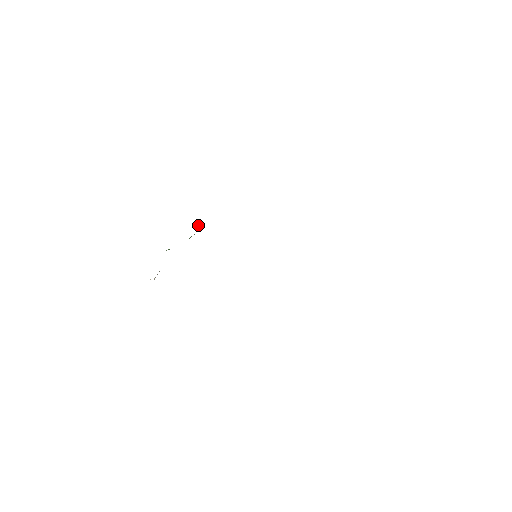
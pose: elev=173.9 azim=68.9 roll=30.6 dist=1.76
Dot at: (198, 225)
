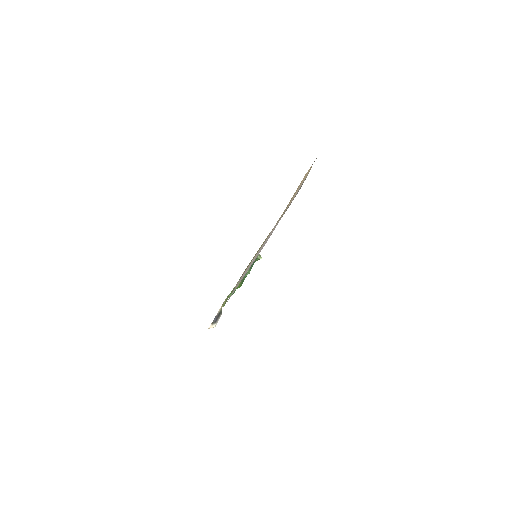
Dot at: (259, 257)
